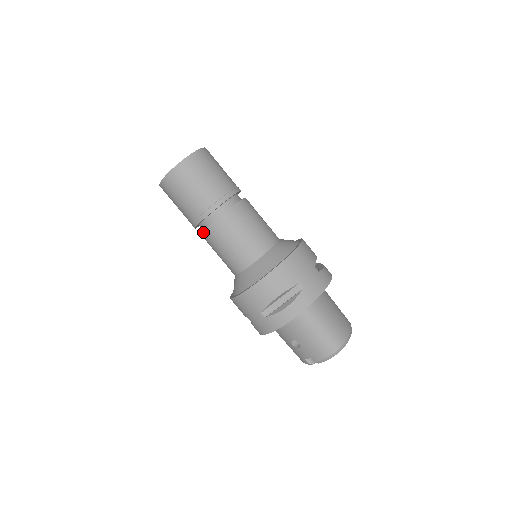
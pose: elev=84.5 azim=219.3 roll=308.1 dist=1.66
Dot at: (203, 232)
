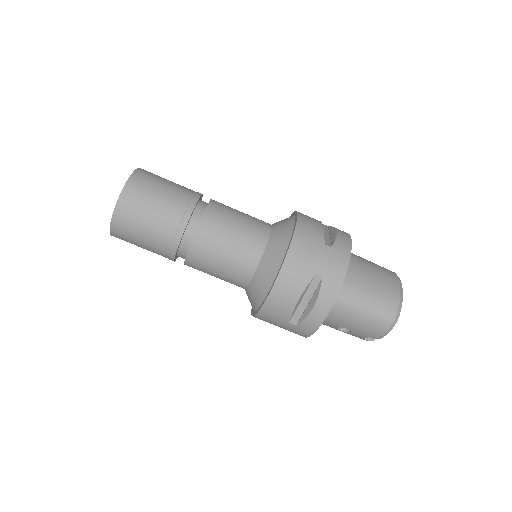
Dot at: occluded
